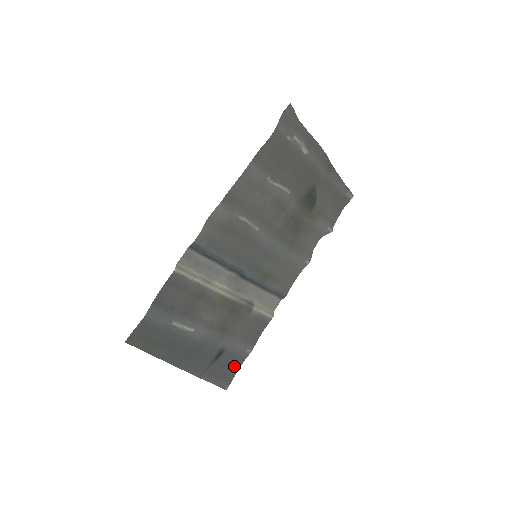
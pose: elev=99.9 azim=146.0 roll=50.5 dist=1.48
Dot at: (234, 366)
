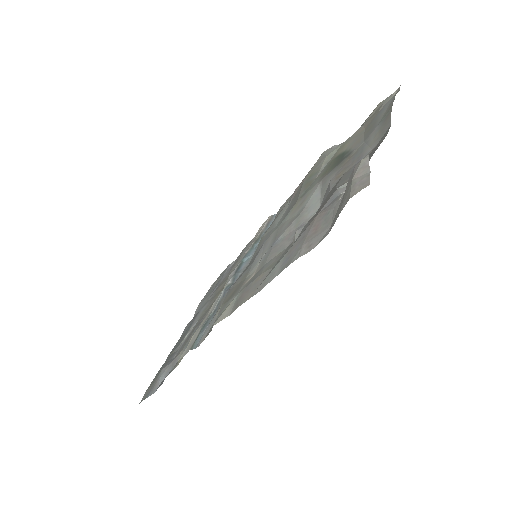
Dot at: (220, 277)
